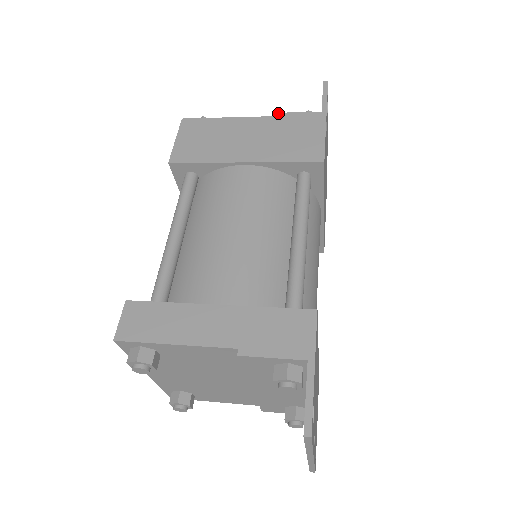
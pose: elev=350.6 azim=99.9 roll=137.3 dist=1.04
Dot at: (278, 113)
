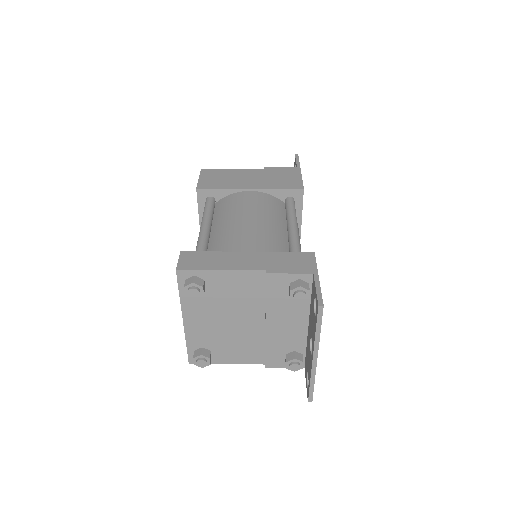
Dot at: (268, 167)
